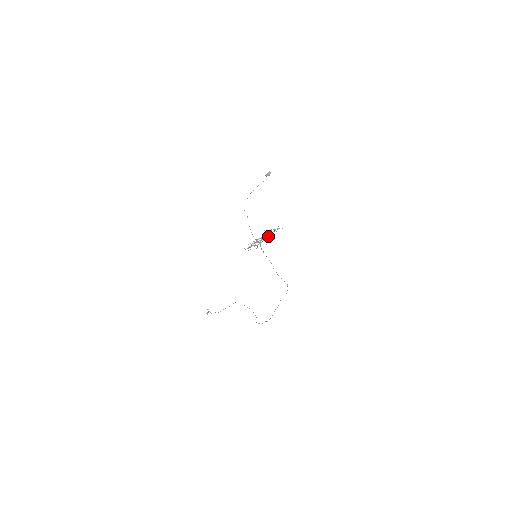
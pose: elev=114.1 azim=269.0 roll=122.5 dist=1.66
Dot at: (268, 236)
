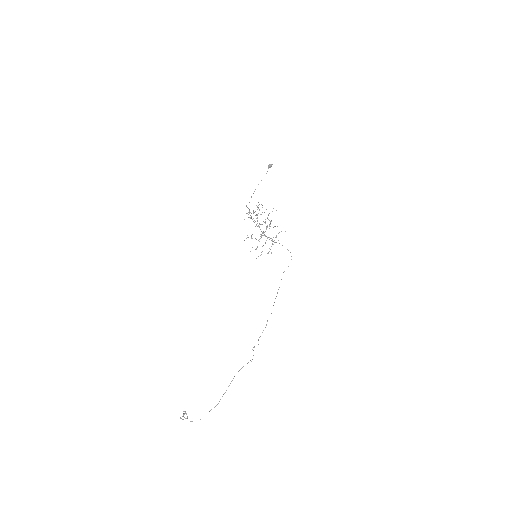
Dot at: (269, 225)
